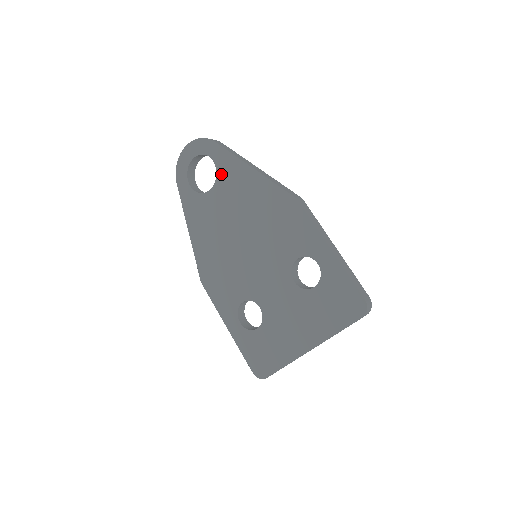
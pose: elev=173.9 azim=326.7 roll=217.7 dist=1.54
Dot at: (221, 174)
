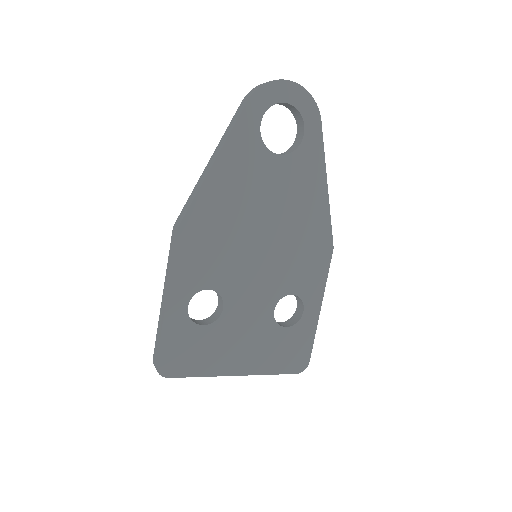
Dot at: (300, 155)
